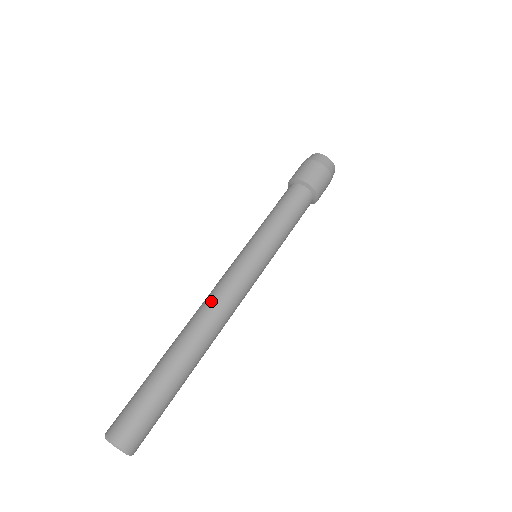
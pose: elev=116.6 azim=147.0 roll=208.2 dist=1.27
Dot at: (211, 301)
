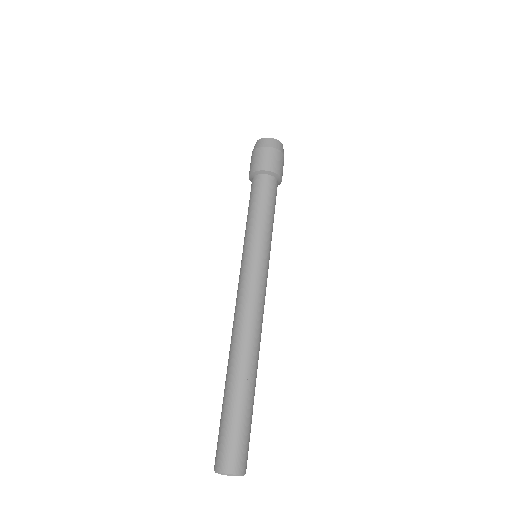
Dot at: (240, 315)
